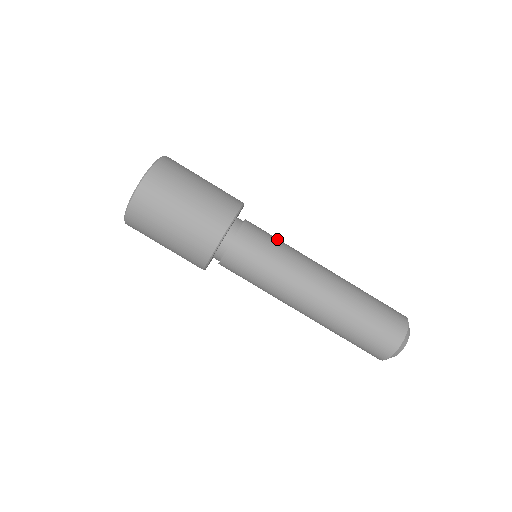
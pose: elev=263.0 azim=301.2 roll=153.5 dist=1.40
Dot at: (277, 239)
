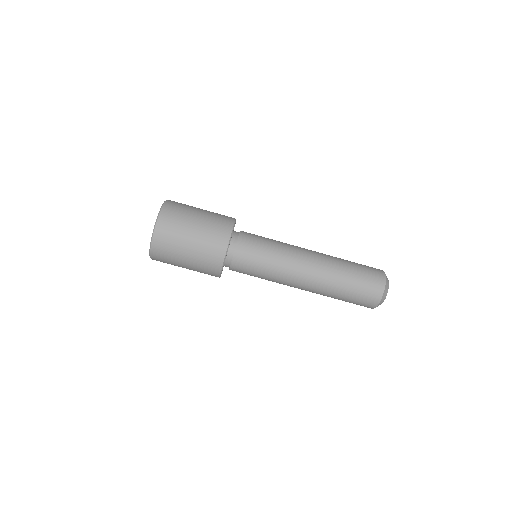
Dot at: (268, 238)
